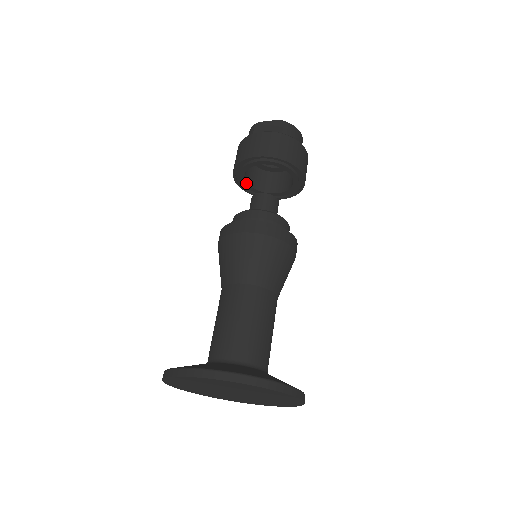
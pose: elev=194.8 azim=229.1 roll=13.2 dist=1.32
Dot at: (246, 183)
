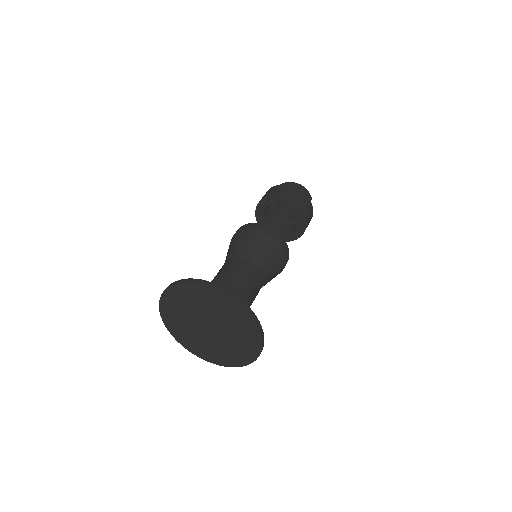
Dot at: occluded
